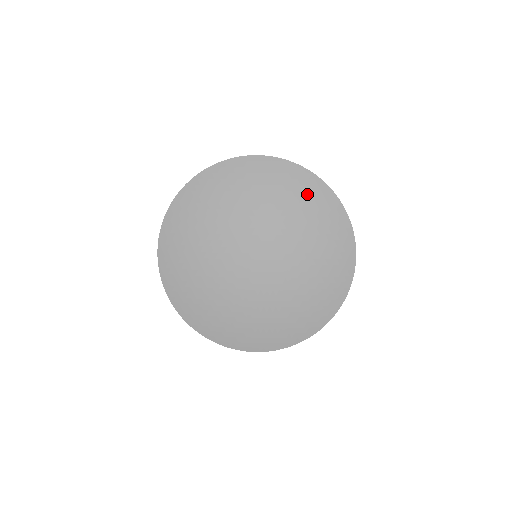
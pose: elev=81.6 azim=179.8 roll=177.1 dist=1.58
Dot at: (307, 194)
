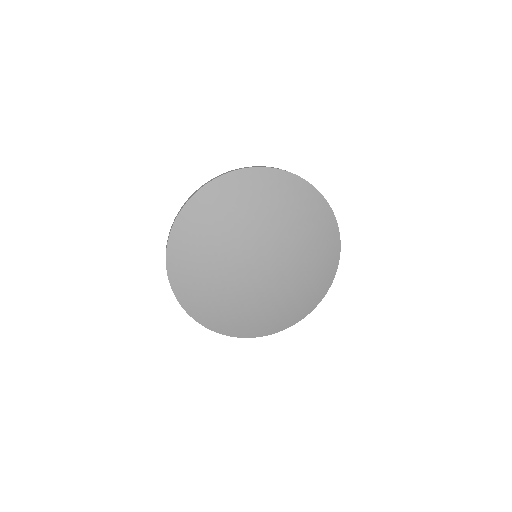
Dot at: (238, 191)
